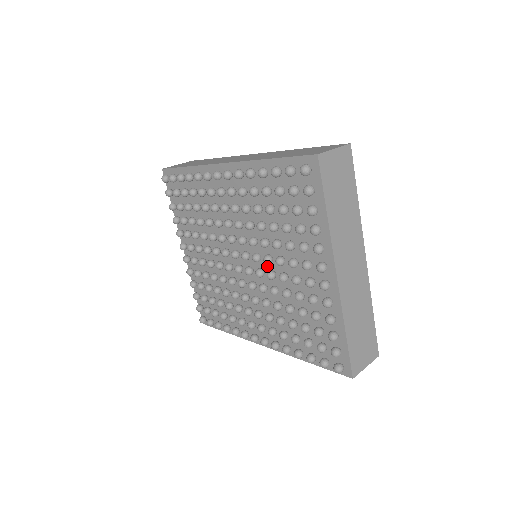
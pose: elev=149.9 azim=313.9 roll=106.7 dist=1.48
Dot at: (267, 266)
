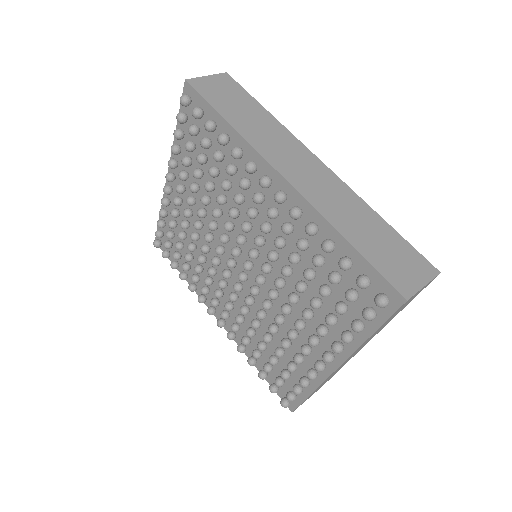
Dot at: (267, 290)
